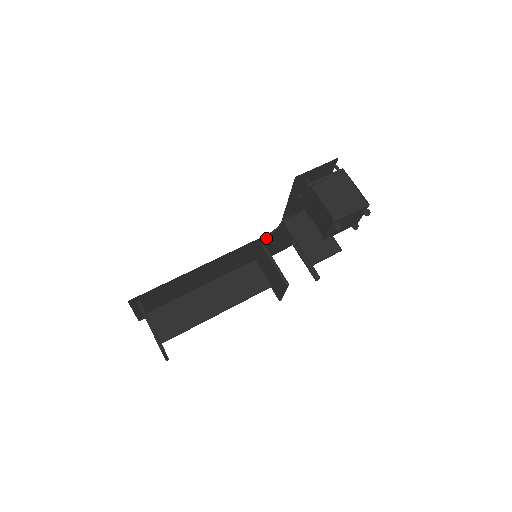
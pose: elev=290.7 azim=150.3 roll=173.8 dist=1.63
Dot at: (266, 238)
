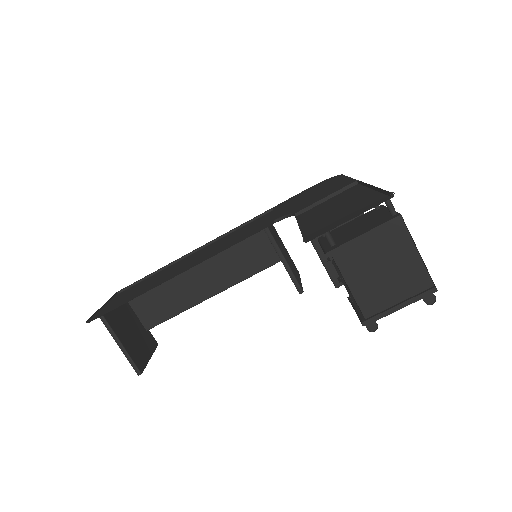
Dot at: (274, 218)
